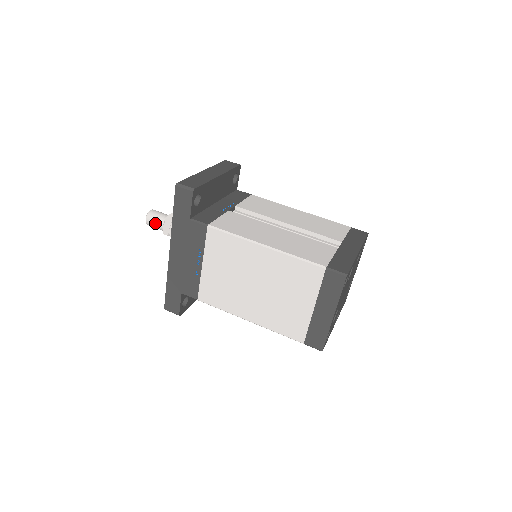
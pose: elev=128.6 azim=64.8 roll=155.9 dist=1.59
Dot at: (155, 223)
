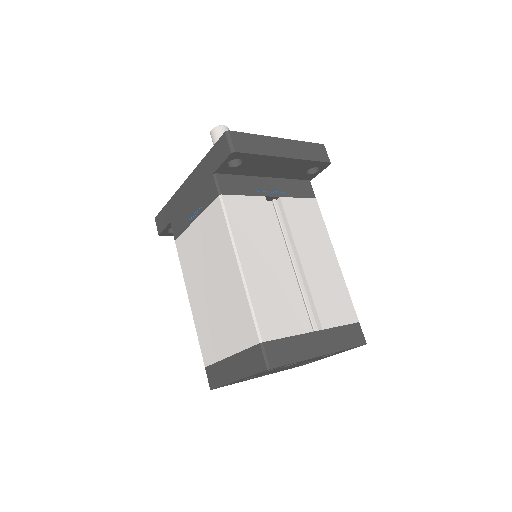
Dot at: (215, 141)
